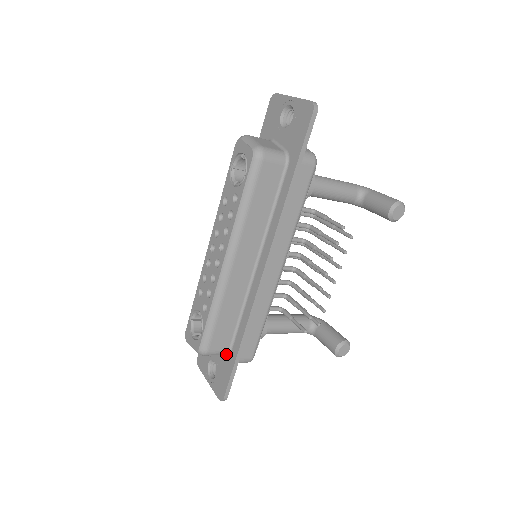
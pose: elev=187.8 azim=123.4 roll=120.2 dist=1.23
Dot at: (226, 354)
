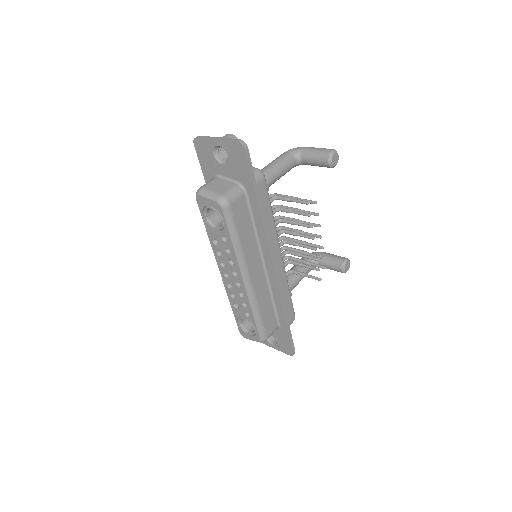
Dot at: (277, 328)
